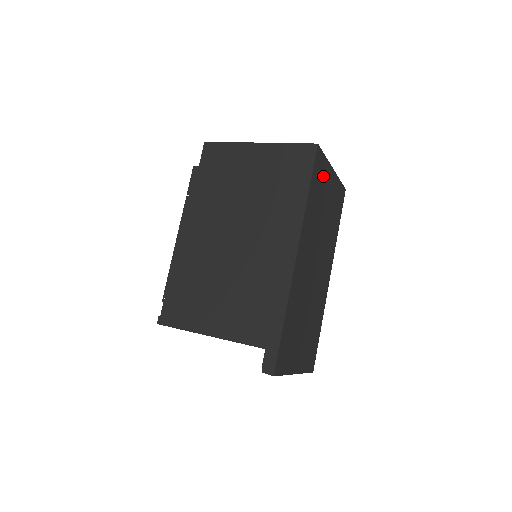
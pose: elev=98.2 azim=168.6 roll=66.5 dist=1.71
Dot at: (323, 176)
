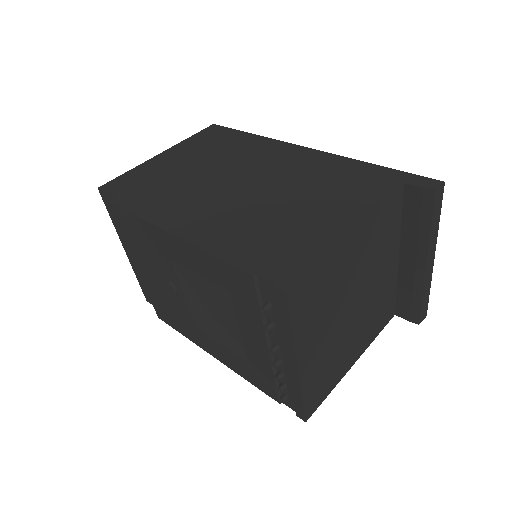
Dot at: occluded
